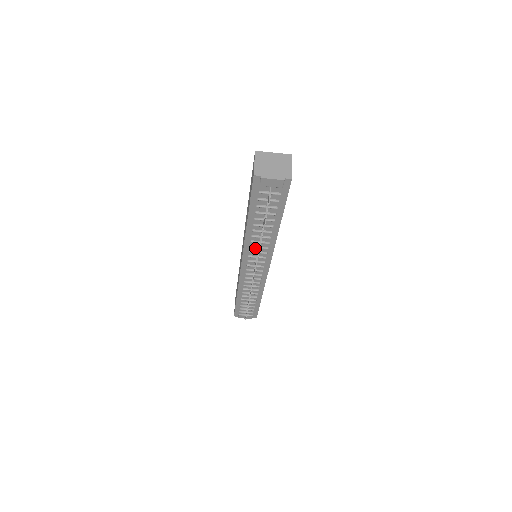
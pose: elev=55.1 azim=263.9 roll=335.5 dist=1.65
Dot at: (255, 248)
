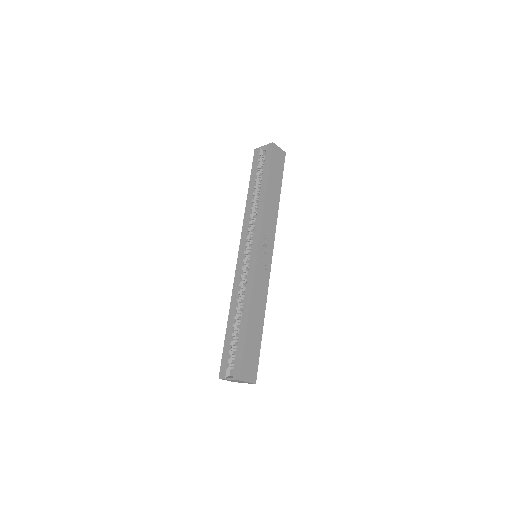
Dot at: occluded
